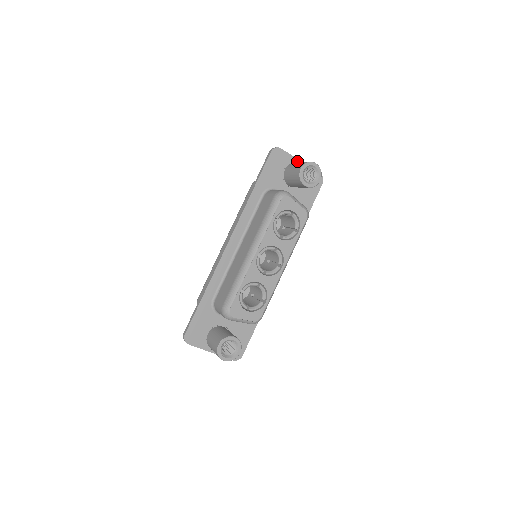
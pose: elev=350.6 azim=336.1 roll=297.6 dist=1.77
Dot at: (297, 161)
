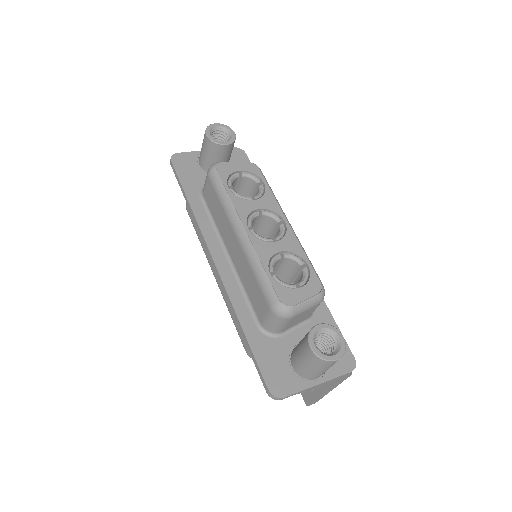
Dot at: occluded
